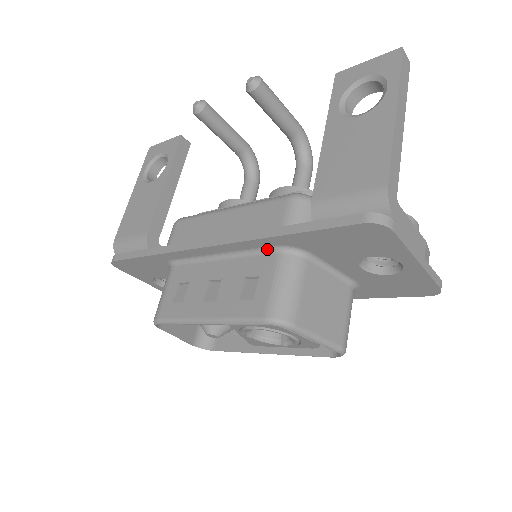
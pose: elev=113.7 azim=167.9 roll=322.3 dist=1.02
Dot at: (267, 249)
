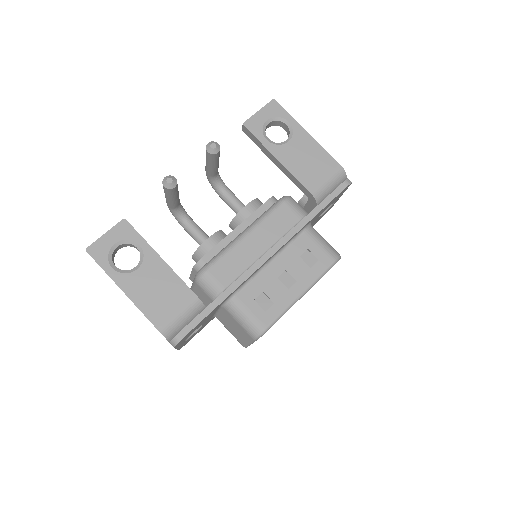
Dot at: (298, 234)
